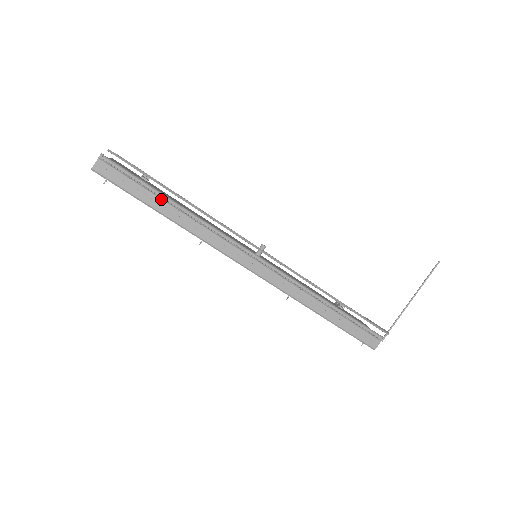
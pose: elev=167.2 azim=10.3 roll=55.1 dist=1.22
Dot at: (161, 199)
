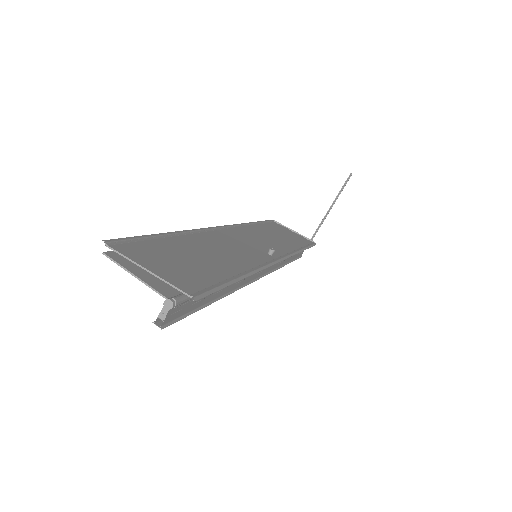
Dot at: occluded
